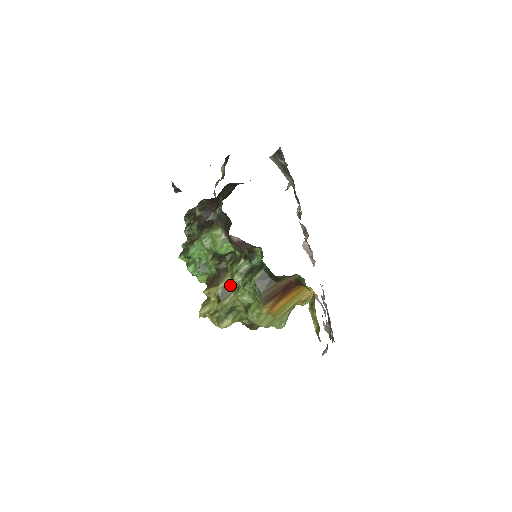
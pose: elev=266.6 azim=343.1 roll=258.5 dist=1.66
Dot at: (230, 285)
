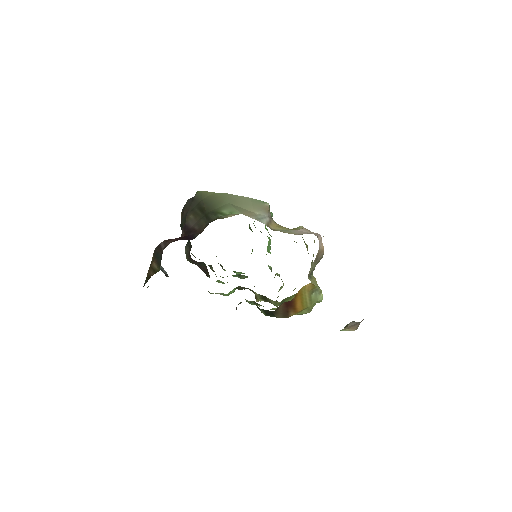
Dot at: (262, 296)
